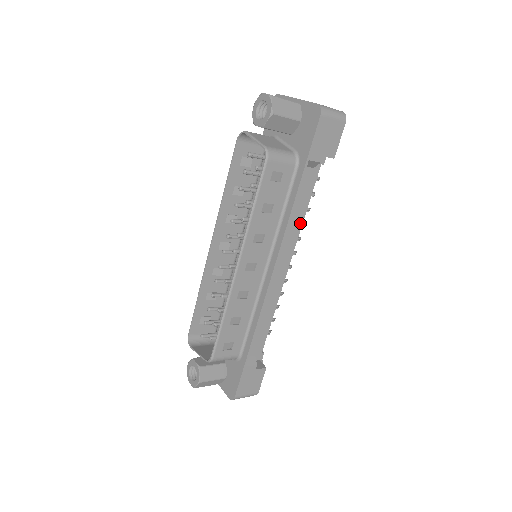
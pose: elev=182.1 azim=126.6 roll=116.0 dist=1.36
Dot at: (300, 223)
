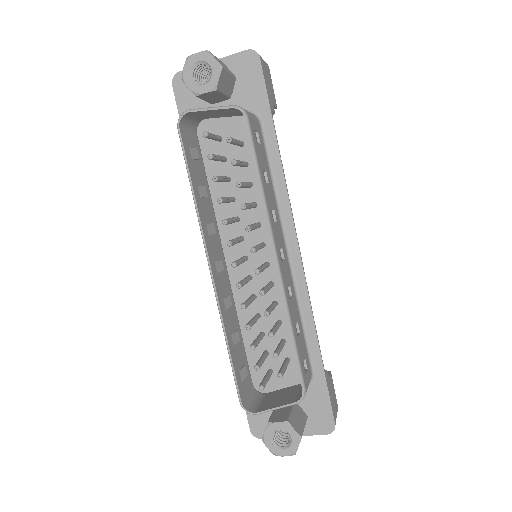
Dot at: occluded
